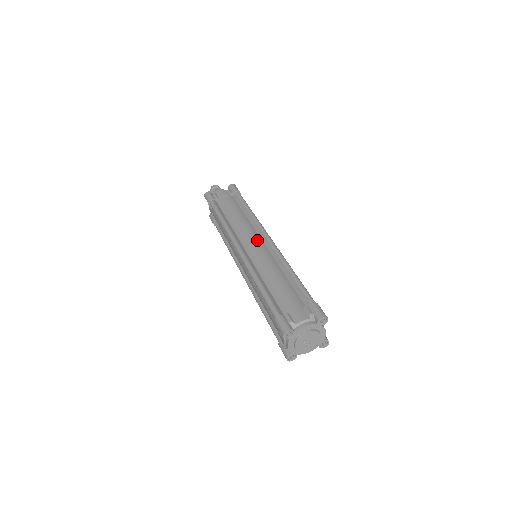
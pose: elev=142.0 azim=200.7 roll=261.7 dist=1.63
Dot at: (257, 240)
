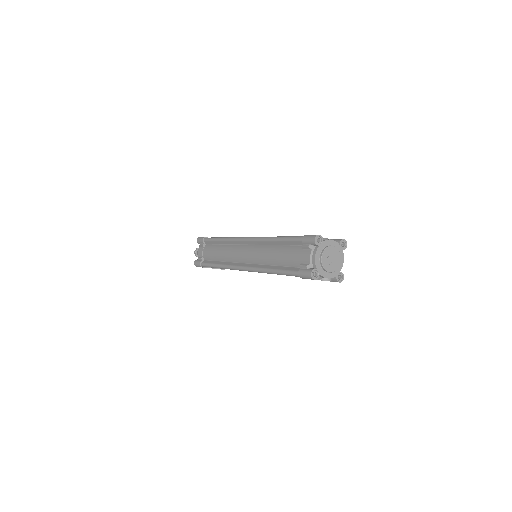
Dot at: occluded
